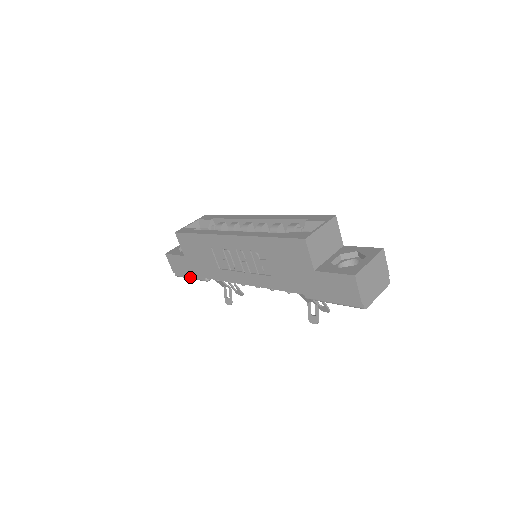
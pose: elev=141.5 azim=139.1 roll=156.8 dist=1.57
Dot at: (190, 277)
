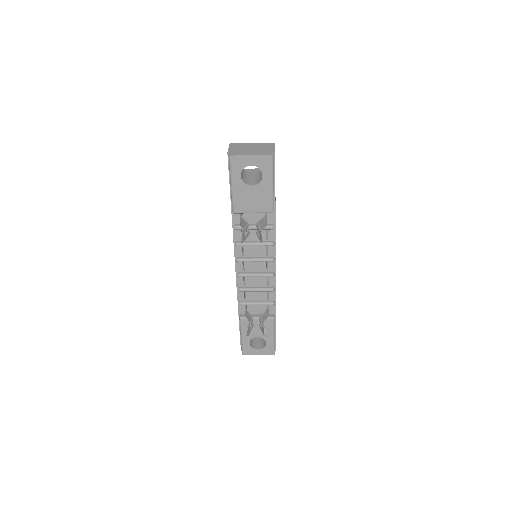
Dot at: (241, 335)
